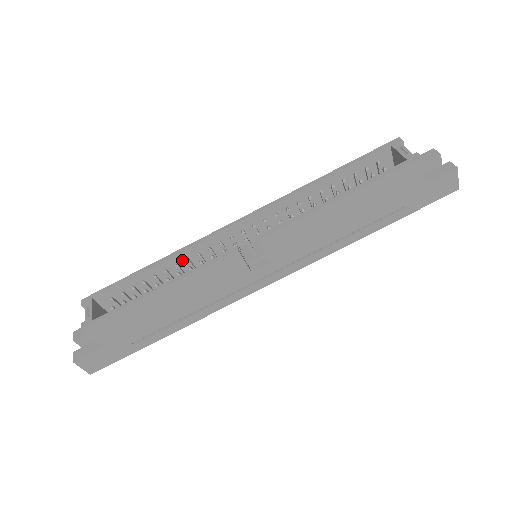
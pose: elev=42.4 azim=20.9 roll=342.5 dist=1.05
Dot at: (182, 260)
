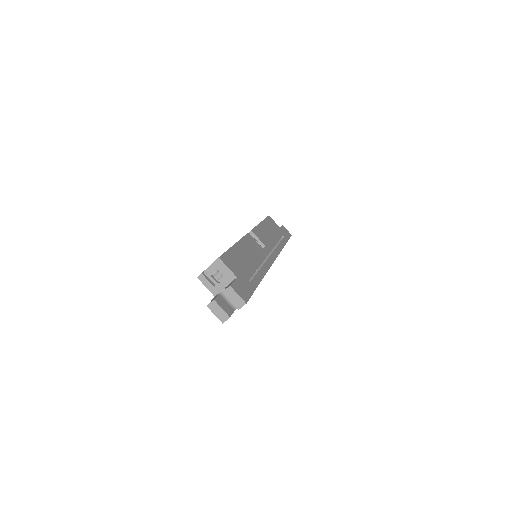
Dot at: occluded
